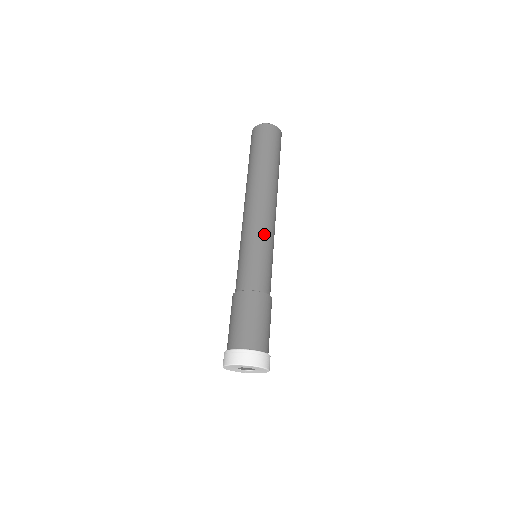
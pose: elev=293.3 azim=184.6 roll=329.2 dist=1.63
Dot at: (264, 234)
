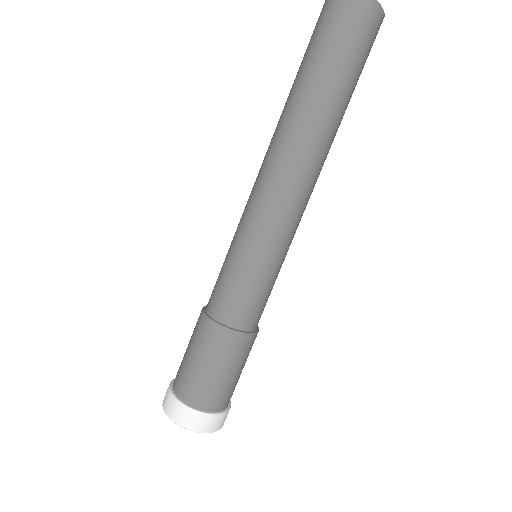
Dot at: (256, 229)
